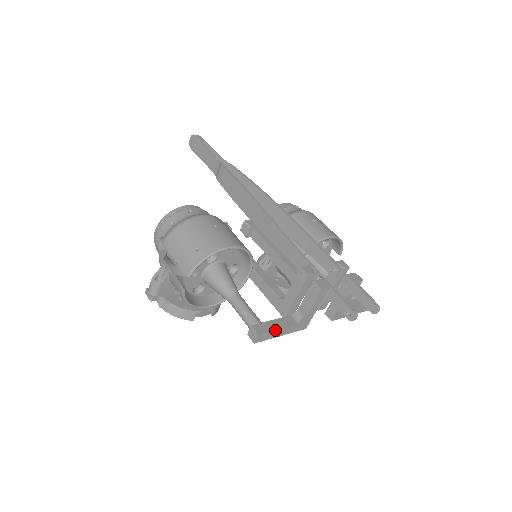
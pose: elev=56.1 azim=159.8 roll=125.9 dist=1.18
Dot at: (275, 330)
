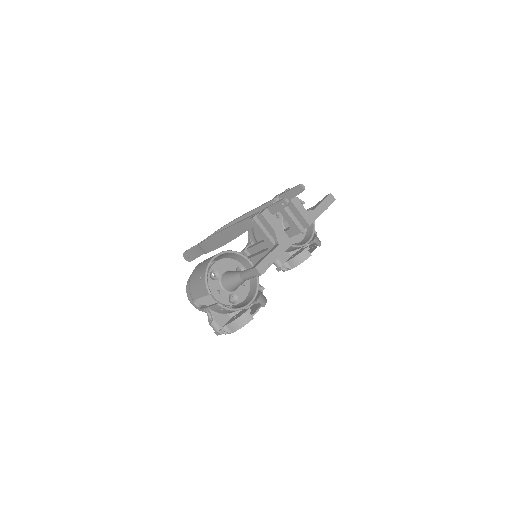
Dot at: (265, 258)
